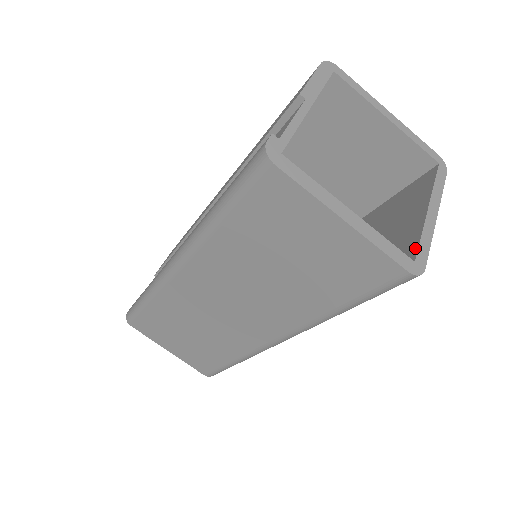
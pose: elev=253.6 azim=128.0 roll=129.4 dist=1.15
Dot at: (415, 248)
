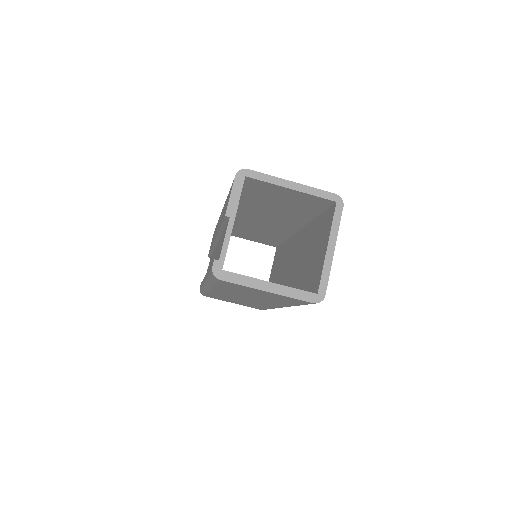
Dot at: (319, 282)
